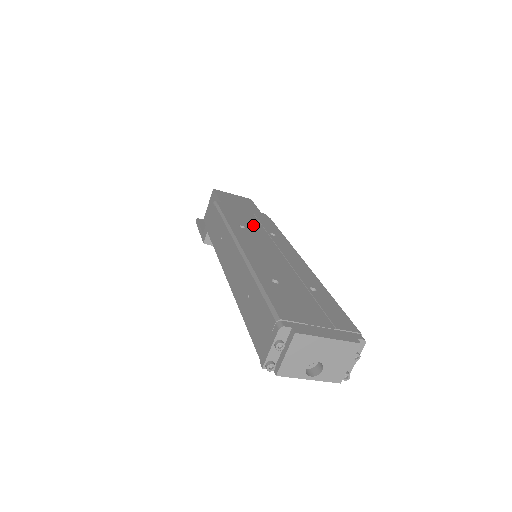
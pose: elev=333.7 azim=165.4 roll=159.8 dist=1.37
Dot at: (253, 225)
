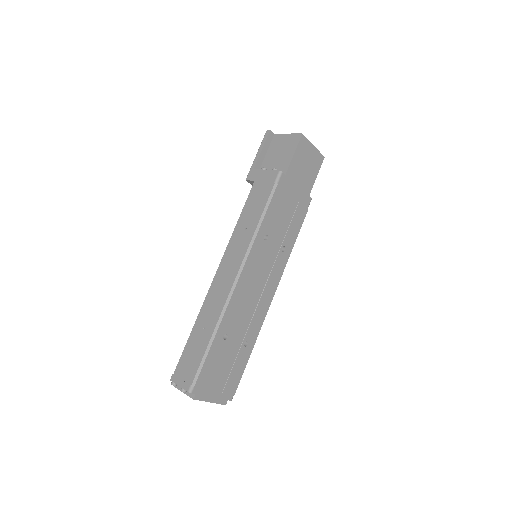
Dot at: (279, 231)
